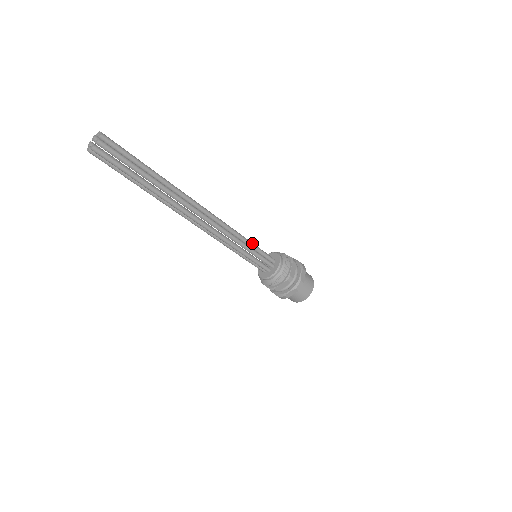
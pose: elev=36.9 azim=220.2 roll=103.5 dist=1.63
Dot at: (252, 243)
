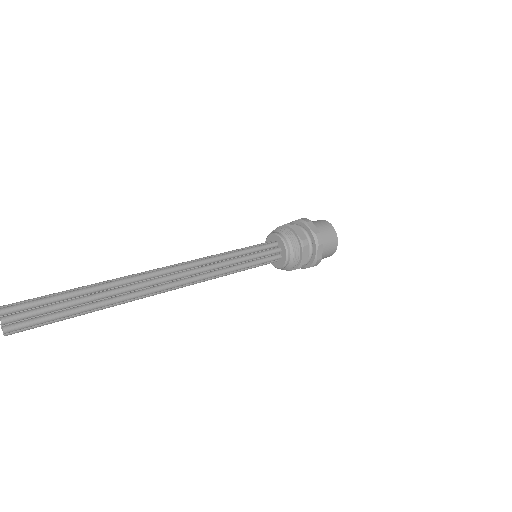
Dot at: (245, 258)
